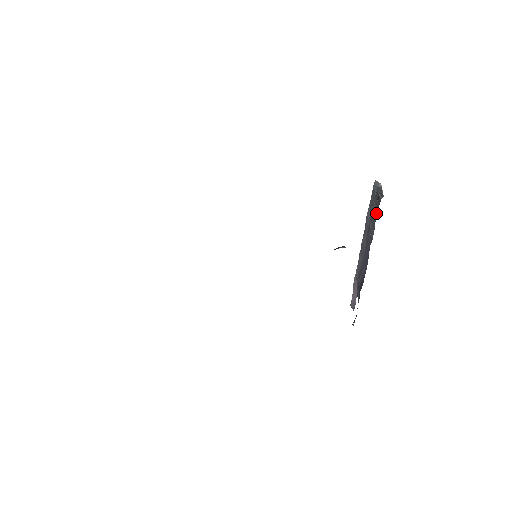
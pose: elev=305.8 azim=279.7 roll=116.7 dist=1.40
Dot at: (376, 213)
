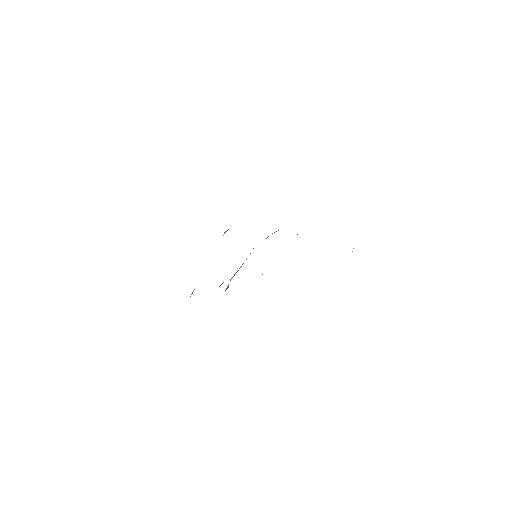
Dot at: occluded
